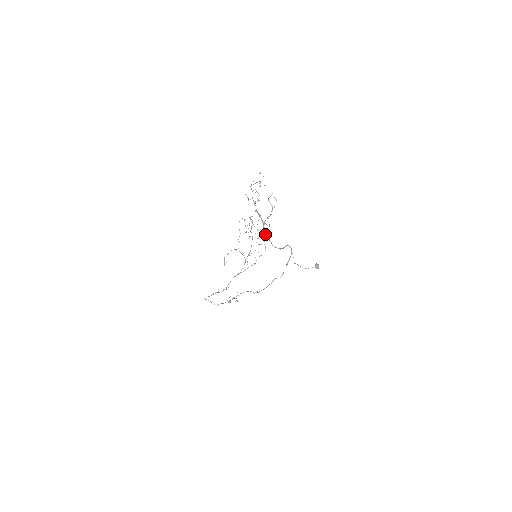
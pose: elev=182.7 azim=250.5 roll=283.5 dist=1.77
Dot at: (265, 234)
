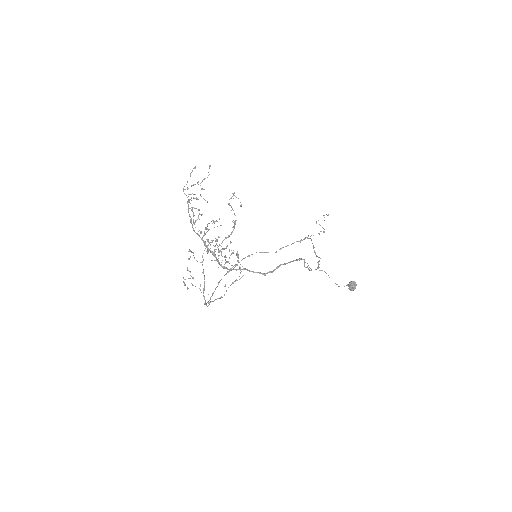
Dot at: occluded
